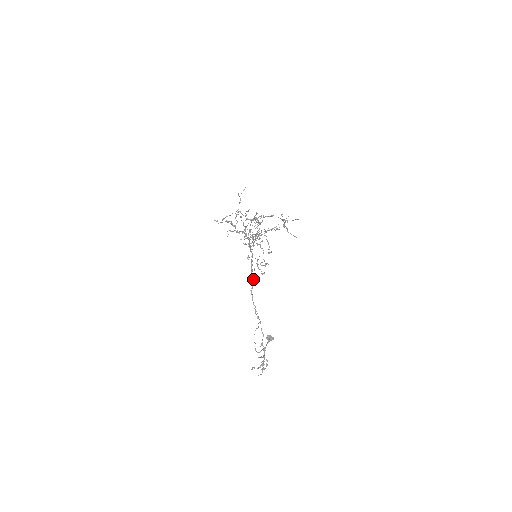
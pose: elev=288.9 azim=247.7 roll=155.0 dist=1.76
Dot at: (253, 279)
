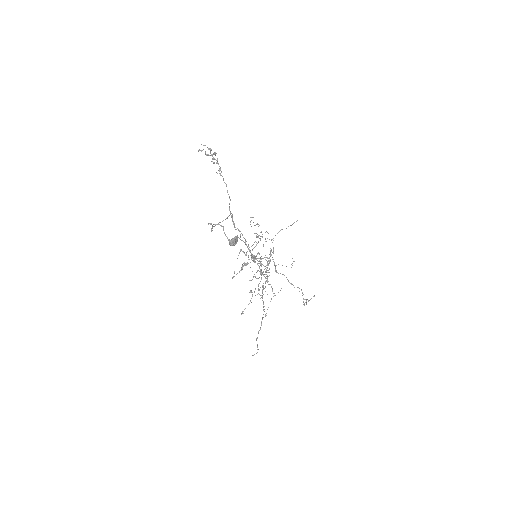
Dot at: occluded
